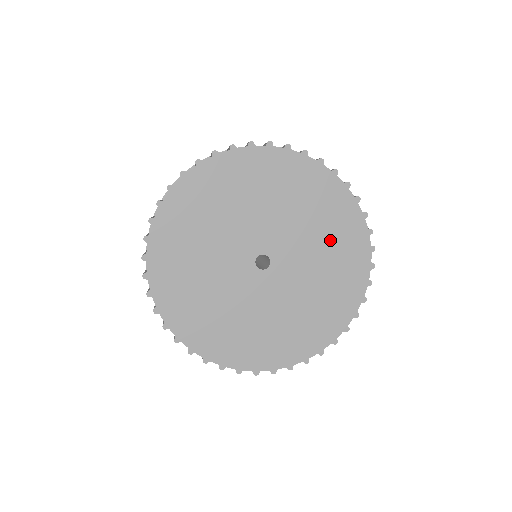
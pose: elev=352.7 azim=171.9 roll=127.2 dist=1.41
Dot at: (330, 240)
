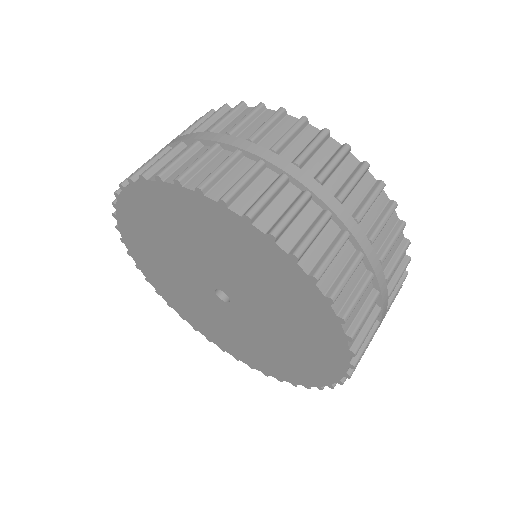
Dot at: (288, 307)
